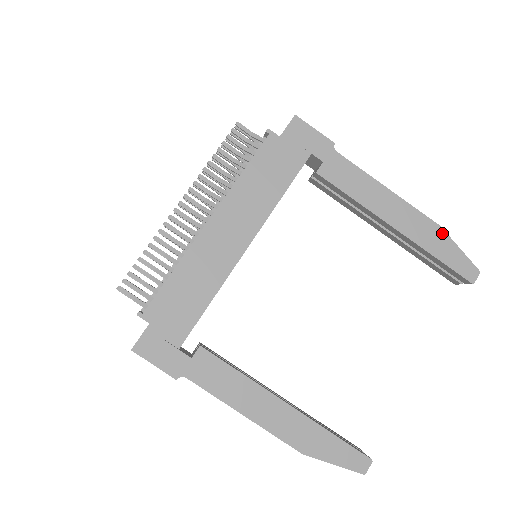
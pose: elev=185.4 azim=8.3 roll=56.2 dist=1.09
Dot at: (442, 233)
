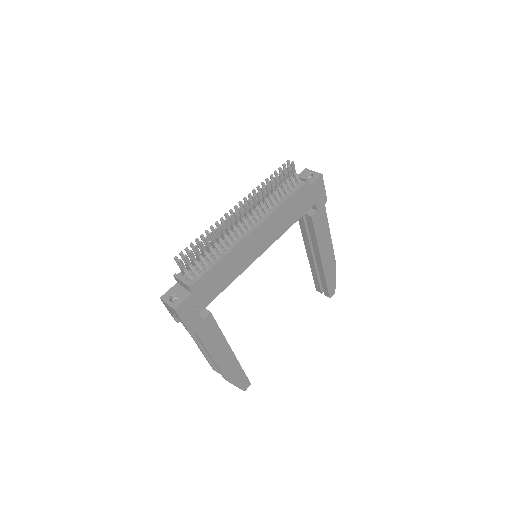
Dot at: (335, 269)
